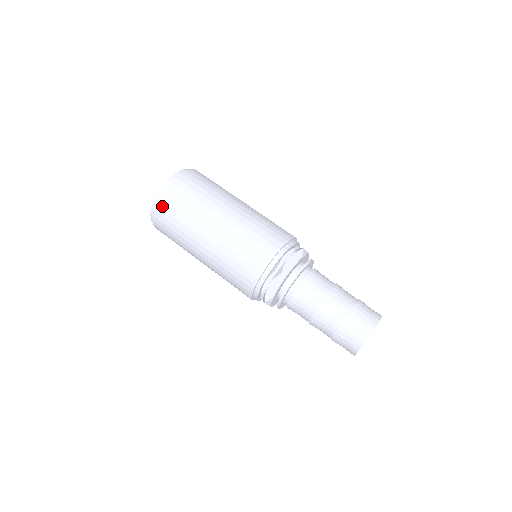
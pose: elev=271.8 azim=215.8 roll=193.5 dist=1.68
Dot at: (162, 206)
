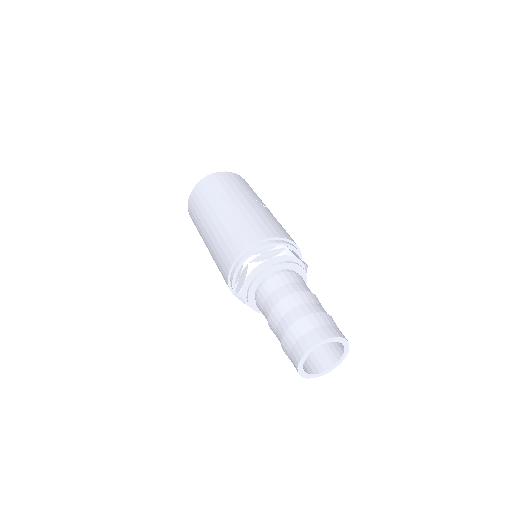
Dot at: occluded
